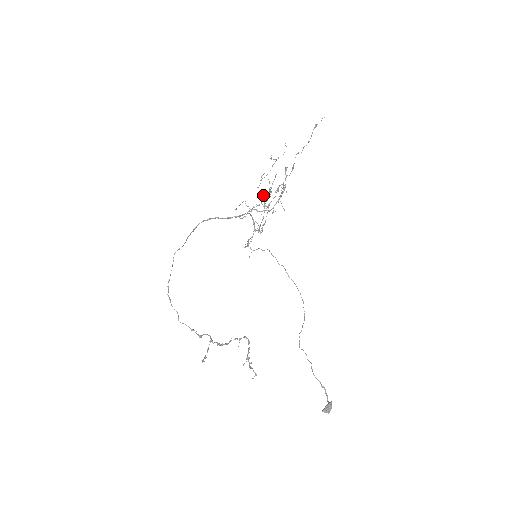
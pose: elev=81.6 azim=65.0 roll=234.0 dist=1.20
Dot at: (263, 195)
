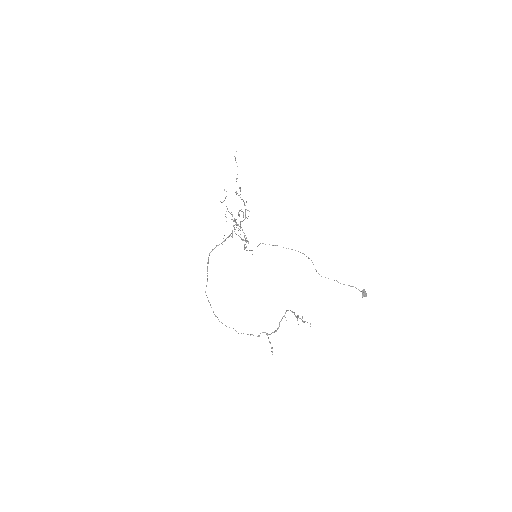
Dot at: occluded
